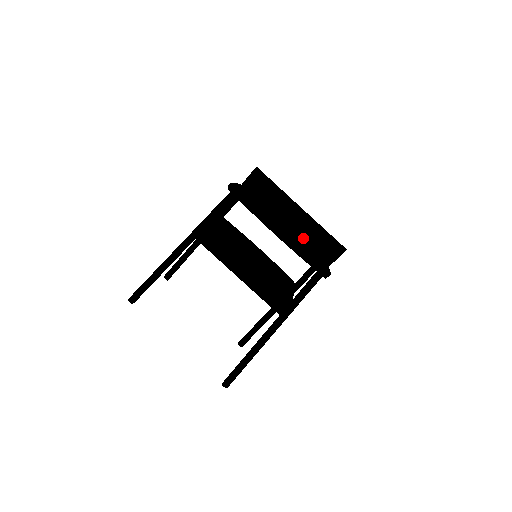
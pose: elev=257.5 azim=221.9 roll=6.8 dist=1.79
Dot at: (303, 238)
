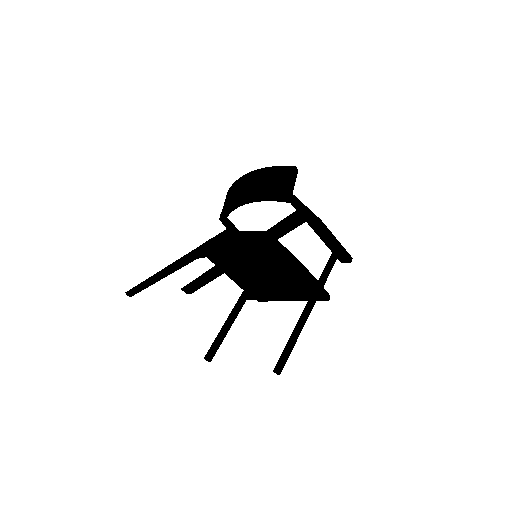
Dot at: (258, 183)
